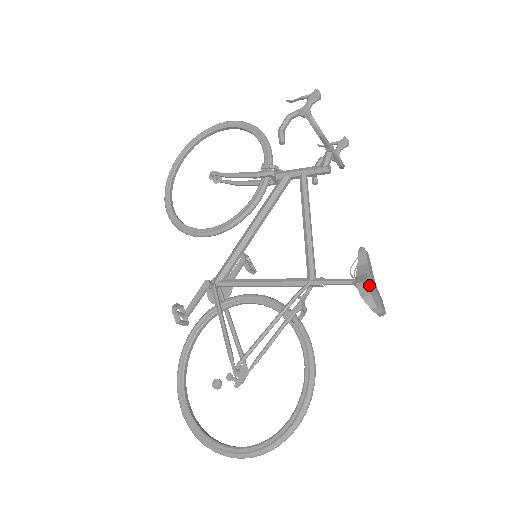
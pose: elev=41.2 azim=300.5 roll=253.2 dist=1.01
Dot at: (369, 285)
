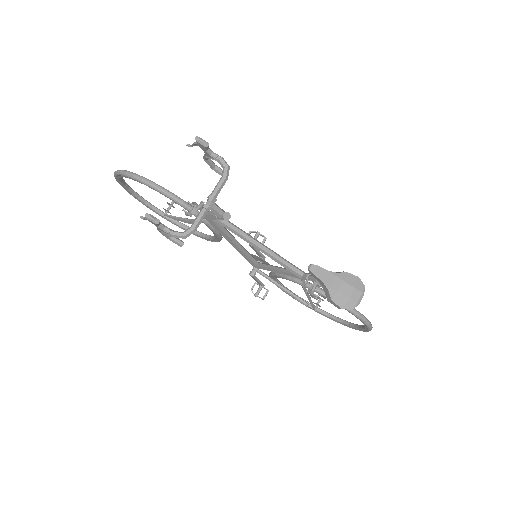
Dot at: (336, 300)
